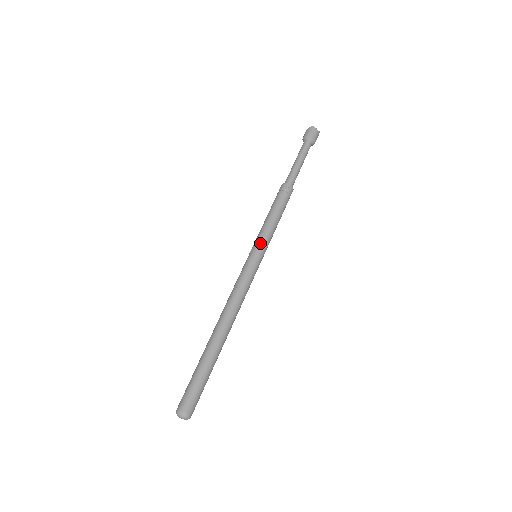
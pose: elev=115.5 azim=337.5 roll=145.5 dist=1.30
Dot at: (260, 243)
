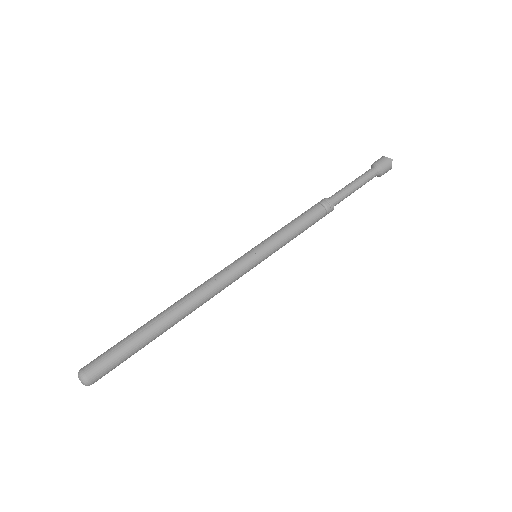
Dot at: (270, 248)
